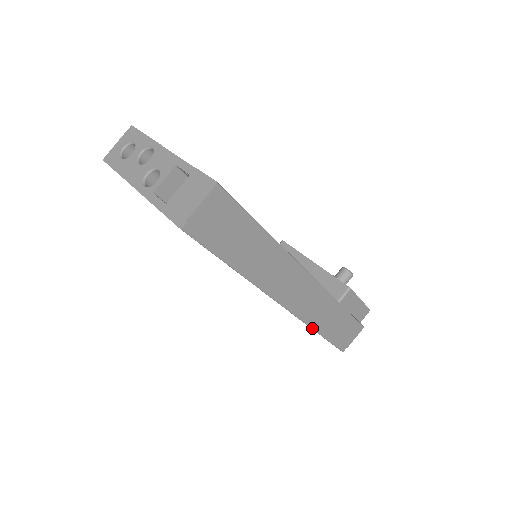
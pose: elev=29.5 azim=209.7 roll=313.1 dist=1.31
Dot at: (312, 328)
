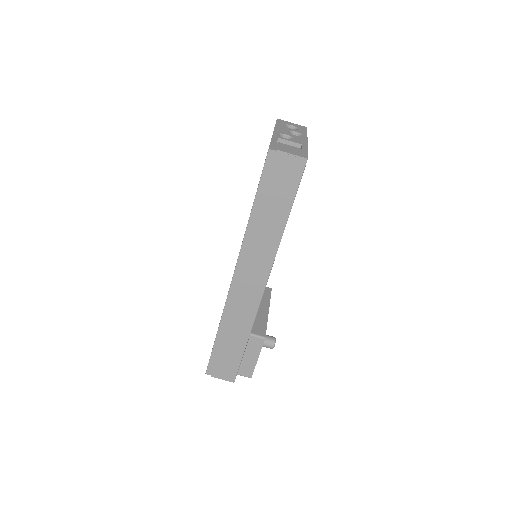
Dot at: (221, 320)
